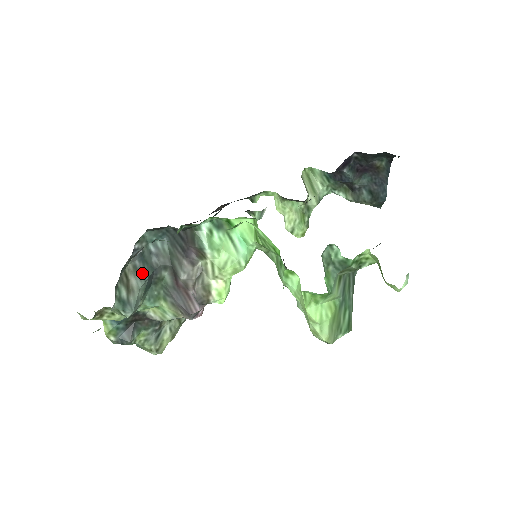
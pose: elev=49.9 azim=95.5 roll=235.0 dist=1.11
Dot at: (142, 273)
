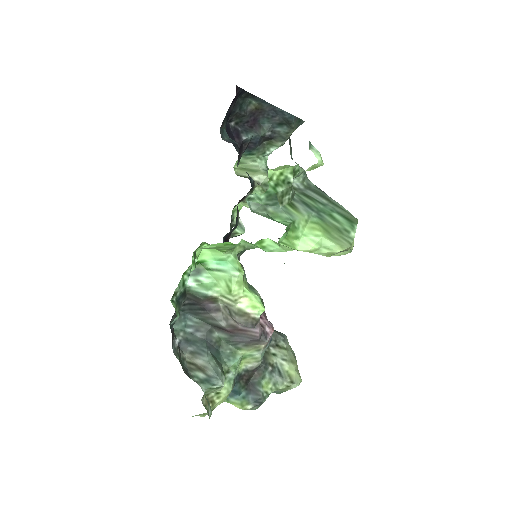
Dot at: (200, 351)
